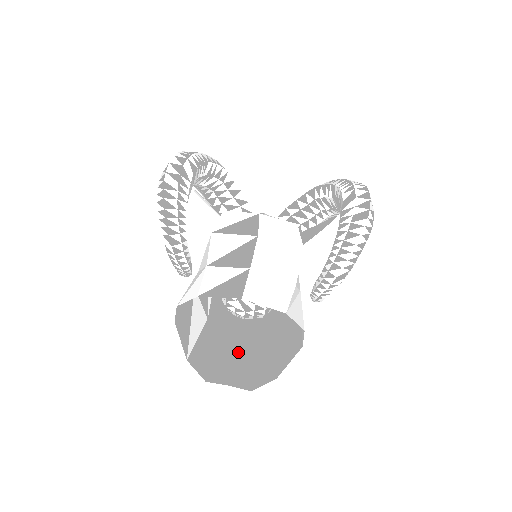
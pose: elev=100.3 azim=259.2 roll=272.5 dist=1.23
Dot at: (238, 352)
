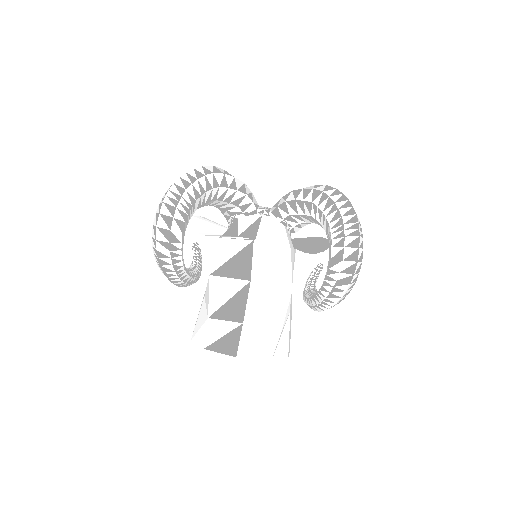
Dot at: occluded
